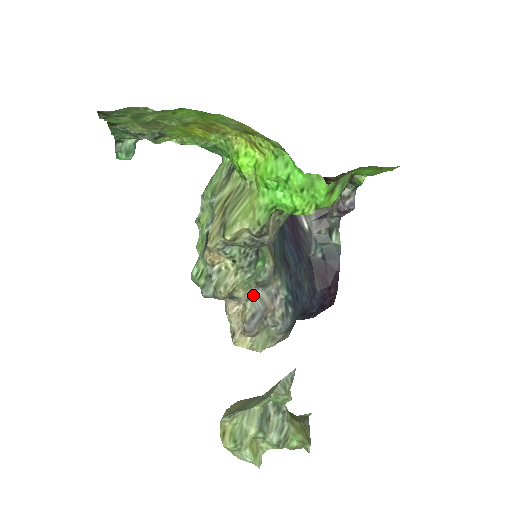
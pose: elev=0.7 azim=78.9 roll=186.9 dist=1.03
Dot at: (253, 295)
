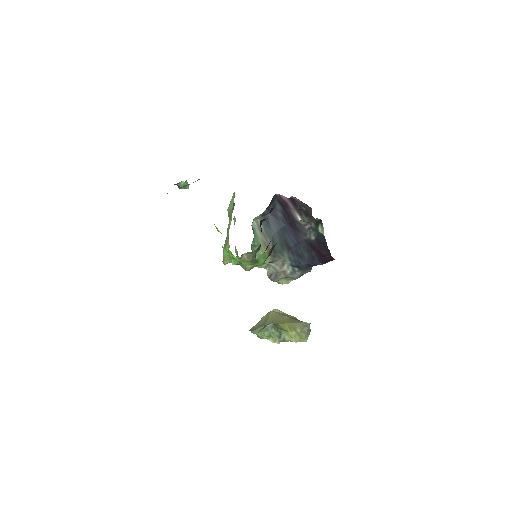
Dot at: (268, 265)
